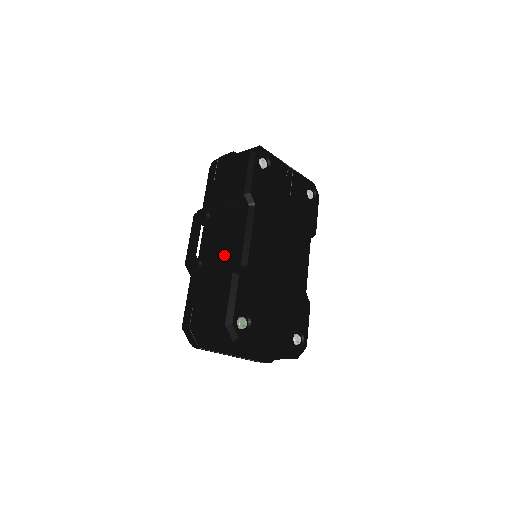
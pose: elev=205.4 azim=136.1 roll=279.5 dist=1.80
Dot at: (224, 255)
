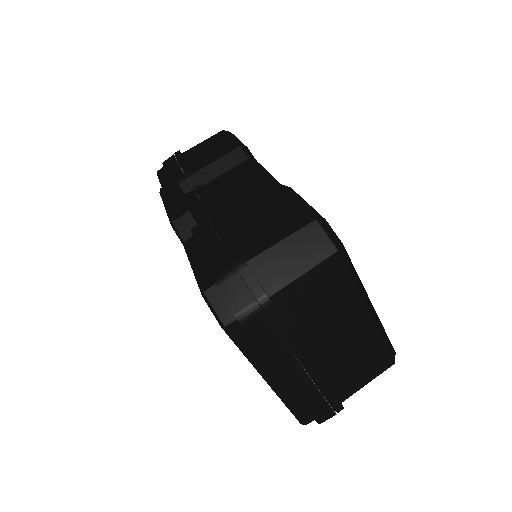
Dot at: (238, 202)
